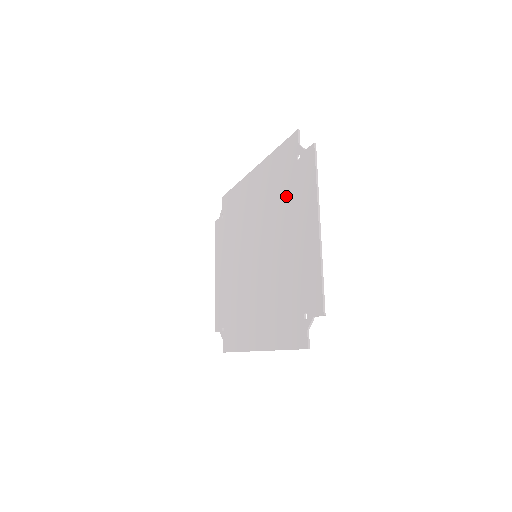
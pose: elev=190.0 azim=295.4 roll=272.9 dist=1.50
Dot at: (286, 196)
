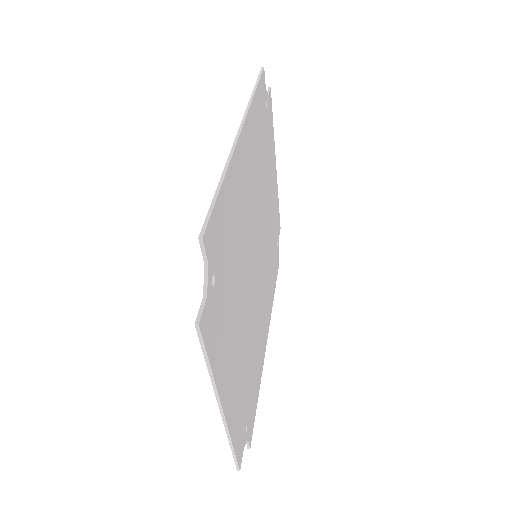
Dot at: occluded
